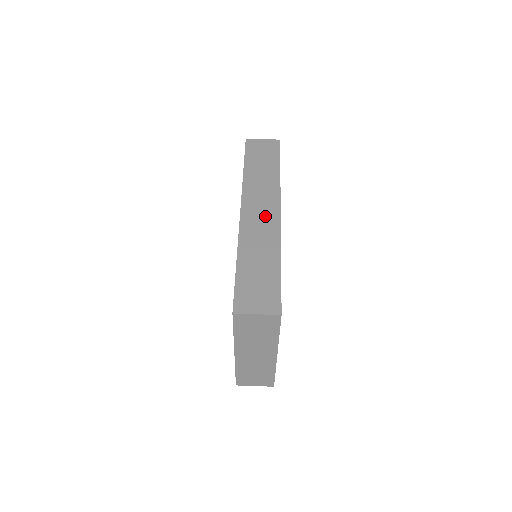
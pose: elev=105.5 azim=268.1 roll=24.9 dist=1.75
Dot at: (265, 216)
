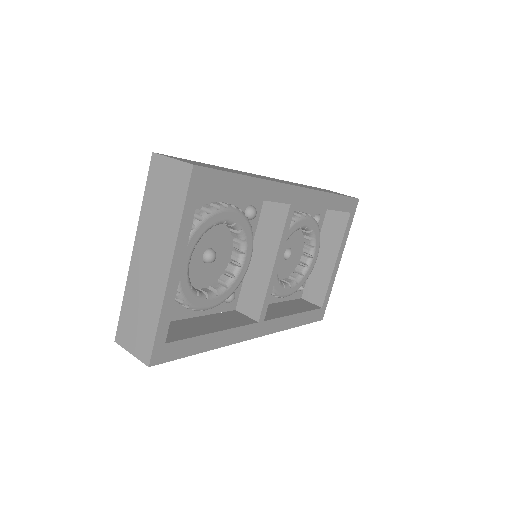
Dot at: occluded
